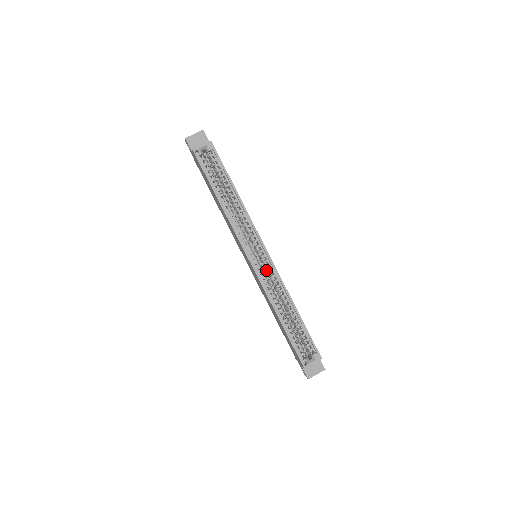
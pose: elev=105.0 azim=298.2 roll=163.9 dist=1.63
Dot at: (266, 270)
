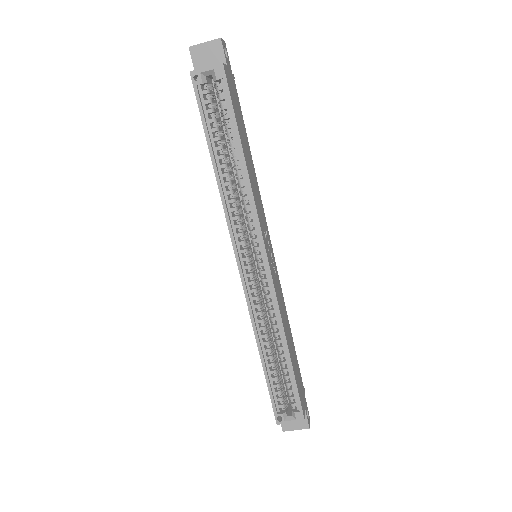
Dot at: (261, 283)
